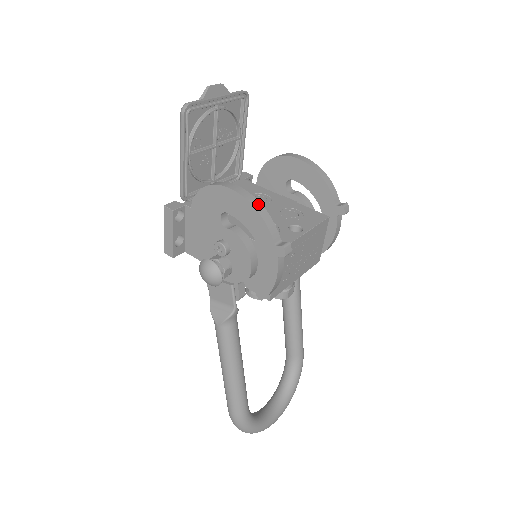
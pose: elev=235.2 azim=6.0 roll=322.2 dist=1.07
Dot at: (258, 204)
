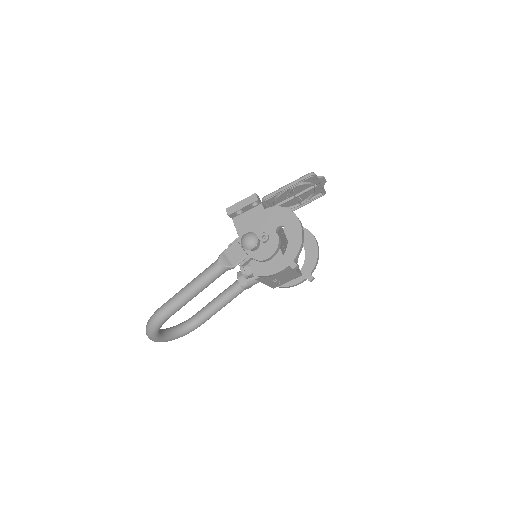
Dot at: (303, 239)
